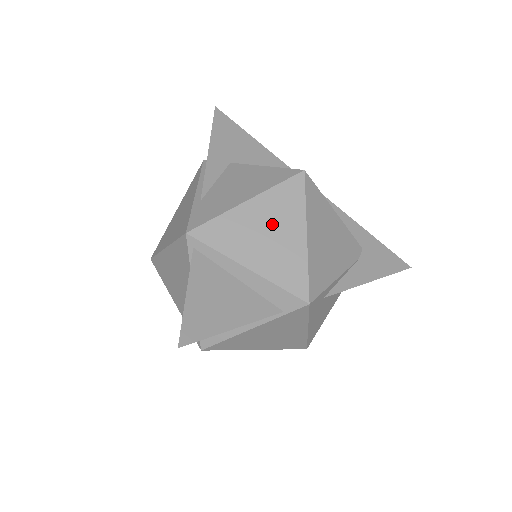
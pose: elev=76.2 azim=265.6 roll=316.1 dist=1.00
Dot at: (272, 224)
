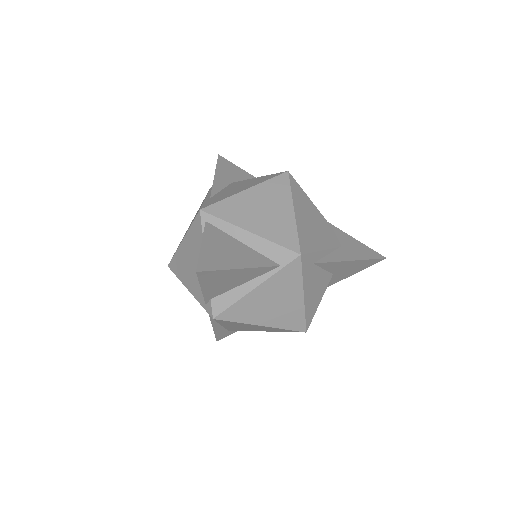
Dot at: (266, 203)
